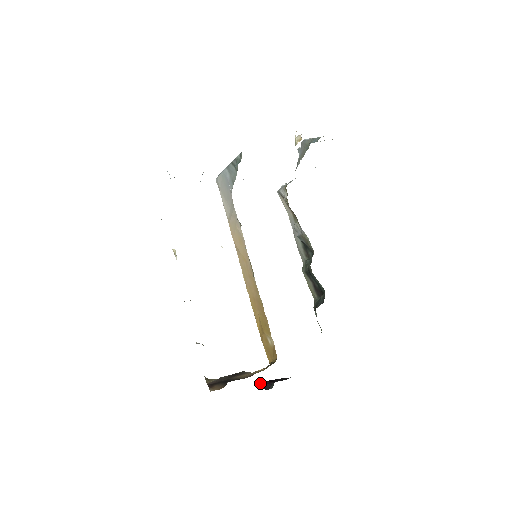
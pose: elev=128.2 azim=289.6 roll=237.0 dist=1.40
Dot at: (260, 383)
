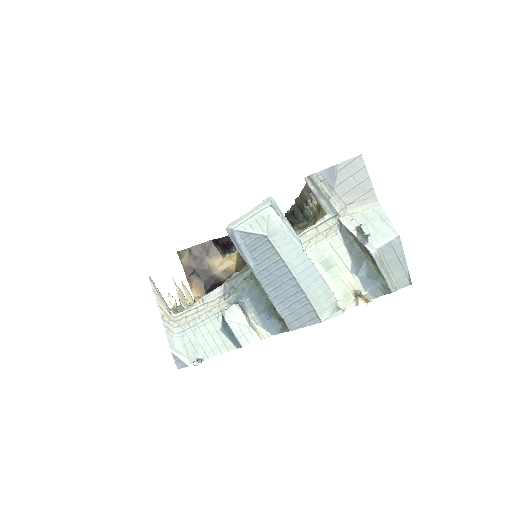
Dot at: (225, 244)
